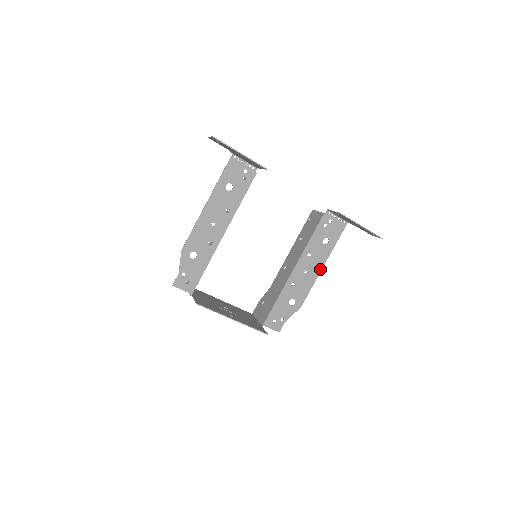
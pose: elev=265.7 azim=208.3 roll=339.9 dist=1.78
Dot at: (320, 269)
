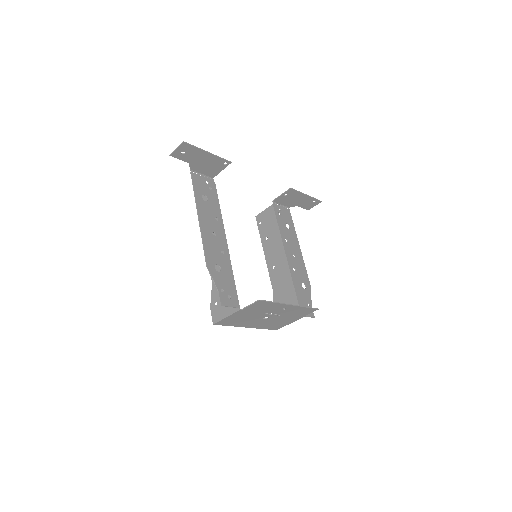
Dot at: (300, 250)
